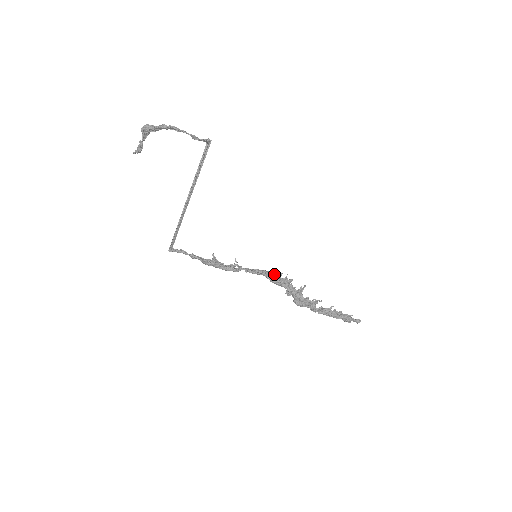
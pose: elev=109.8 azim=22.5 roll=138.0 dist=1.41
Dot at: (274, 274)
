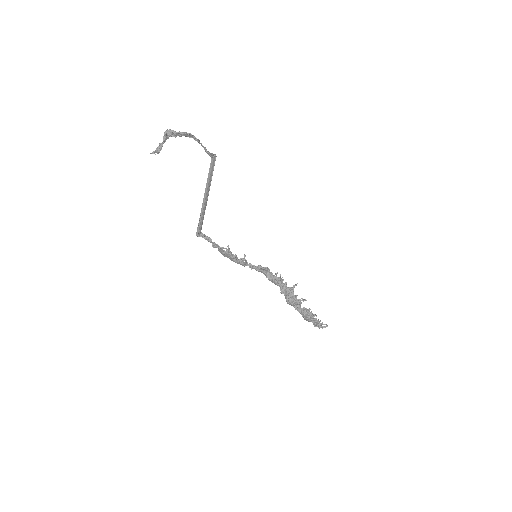
Dot at: (271, 273)
